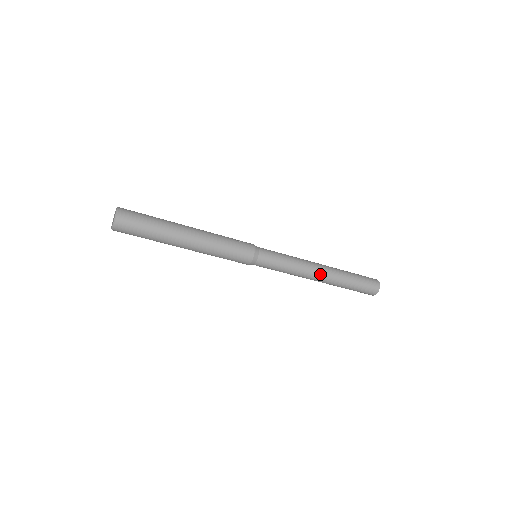
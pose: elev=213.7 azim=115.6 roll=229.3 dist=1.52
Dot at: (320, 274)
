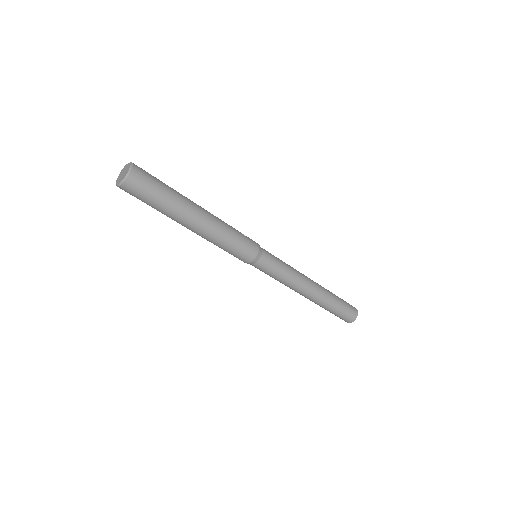
Dot at: (311, 290)
